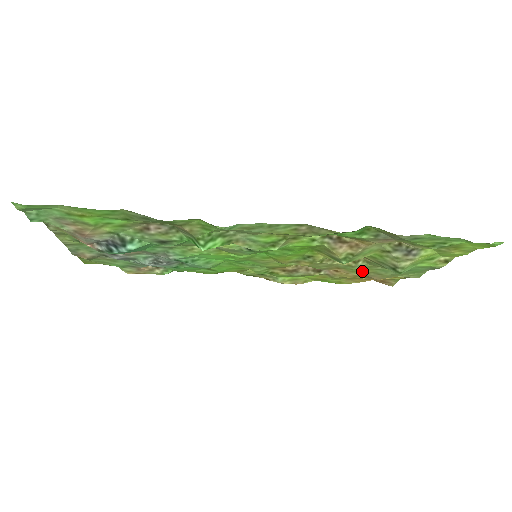
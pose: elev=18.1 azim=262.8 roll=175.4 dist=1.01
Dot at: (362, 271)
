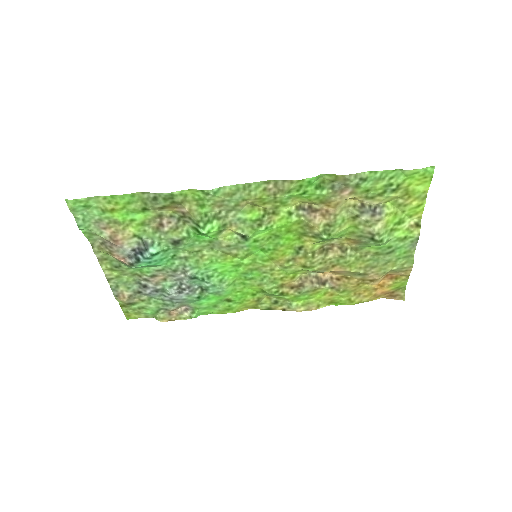
Dot at: (356, 266)
